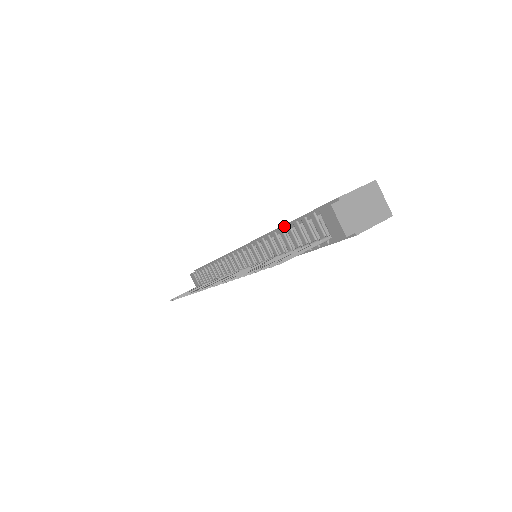
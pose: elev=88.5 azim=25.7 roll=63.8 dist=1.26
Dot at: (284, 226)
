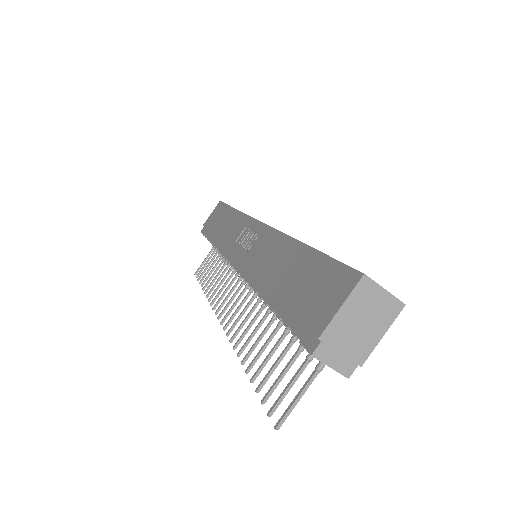
Dot at: (268, 290)
